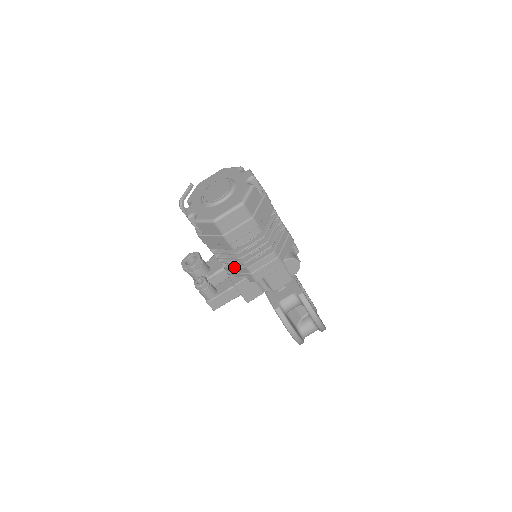
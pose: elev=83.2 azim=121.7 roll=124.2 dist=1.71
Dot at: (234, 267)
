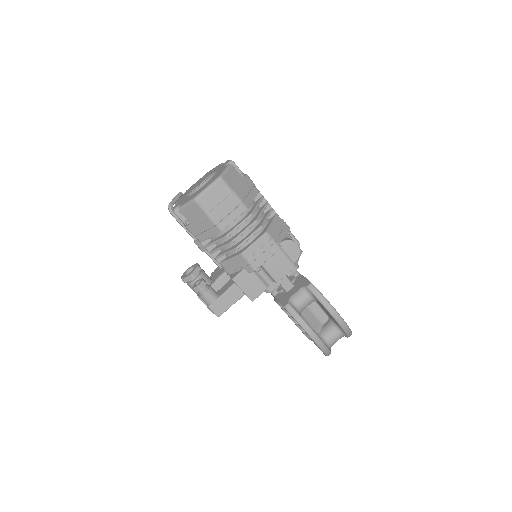
Dot at: (229, 259)
